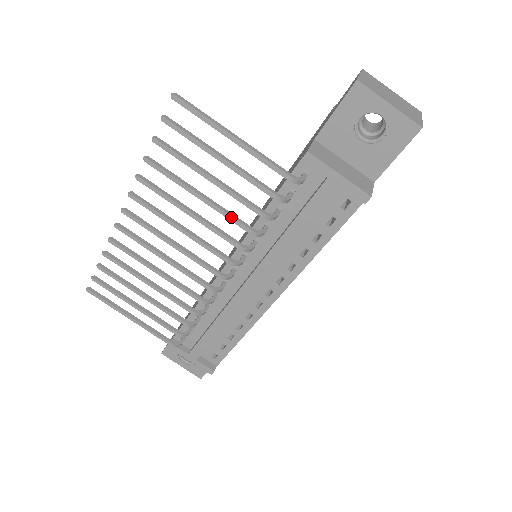
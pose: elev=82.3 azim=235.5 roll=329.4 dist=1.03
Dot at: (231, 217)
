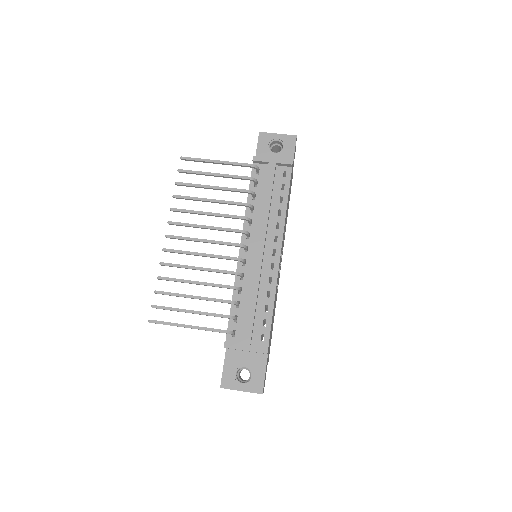
Dot at: (231, 202)
